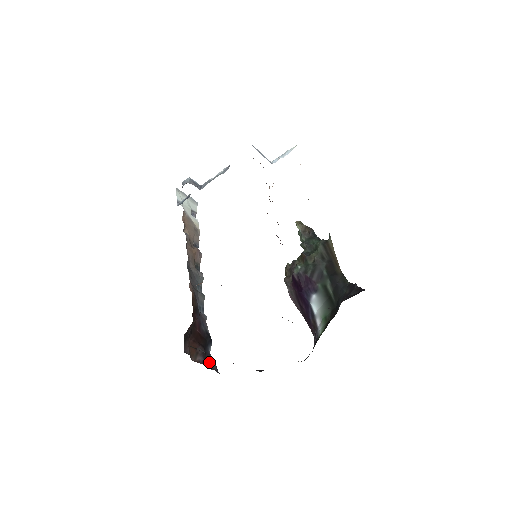
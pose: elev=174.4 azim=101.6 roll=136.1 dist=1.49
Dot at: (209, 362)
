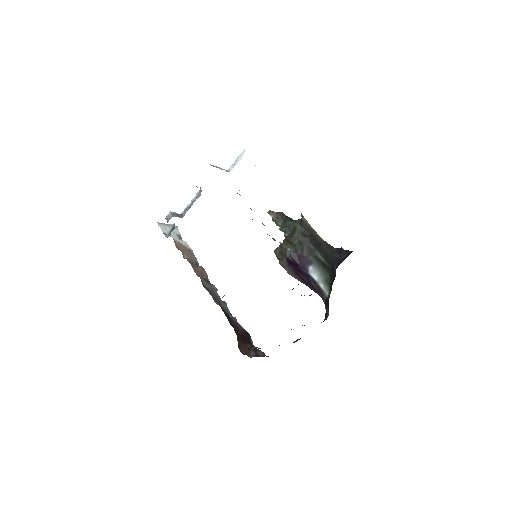
Dot at: (258, 352)
